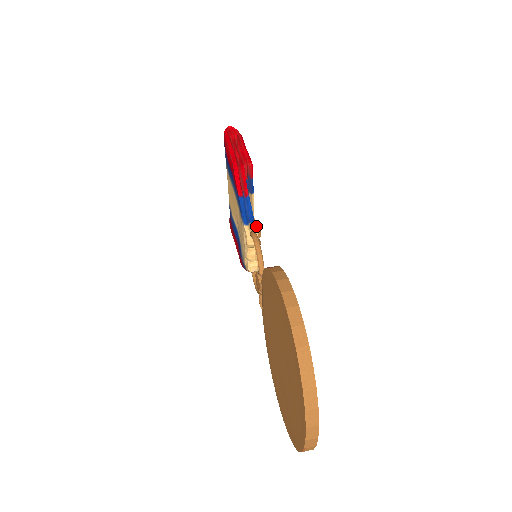
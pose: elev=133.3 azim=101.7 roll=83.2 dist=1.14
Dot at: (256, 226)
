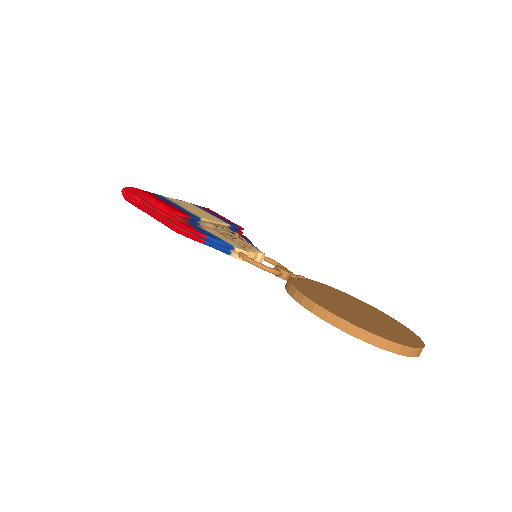
Dot at: occluded
